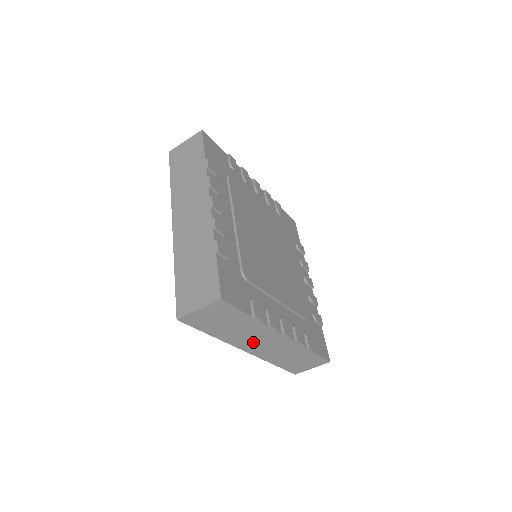
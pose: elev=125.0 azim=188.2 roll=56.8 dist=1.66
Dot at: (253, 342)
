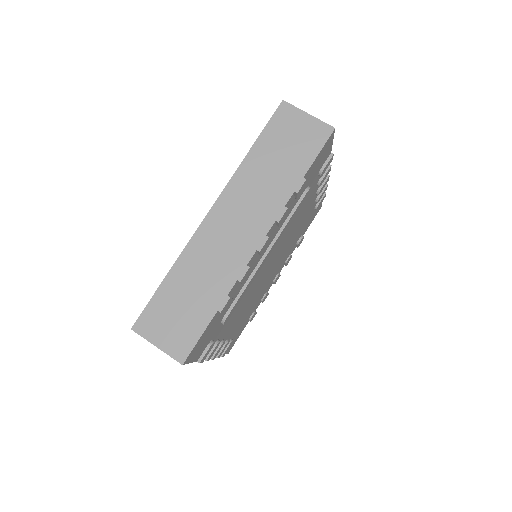
Dot at: occluded
